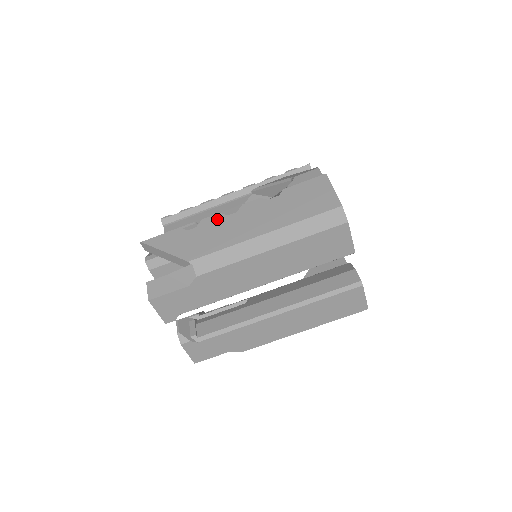
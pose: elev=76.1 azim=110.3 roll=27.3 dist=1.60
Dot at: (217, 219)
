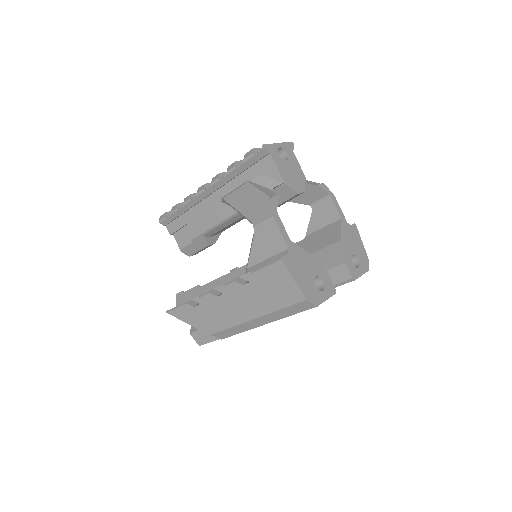
Dot at: (210, 300)
